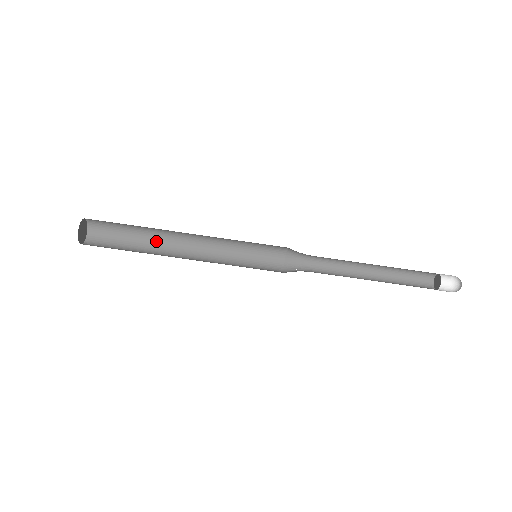
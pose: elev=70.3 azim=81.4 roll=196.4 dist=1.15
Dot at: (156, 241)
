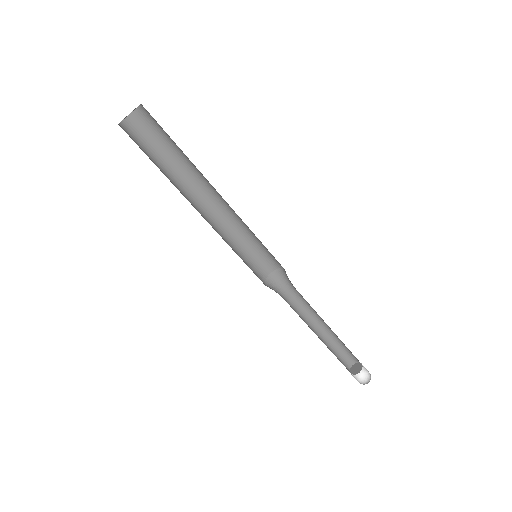
Dot at: (186, 174)
